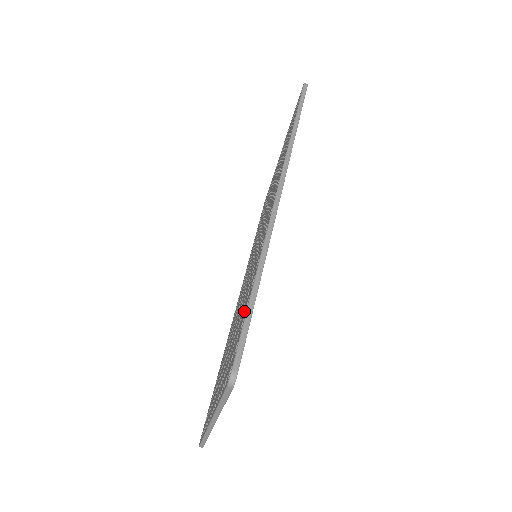
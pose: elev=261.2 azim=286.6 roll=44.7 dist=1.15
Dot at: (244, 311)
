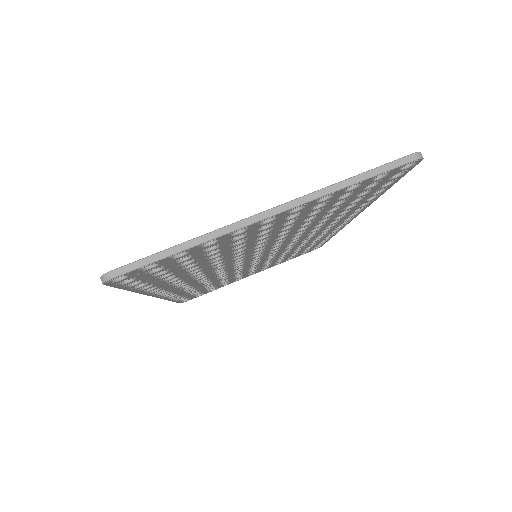
Dot at: occluded
